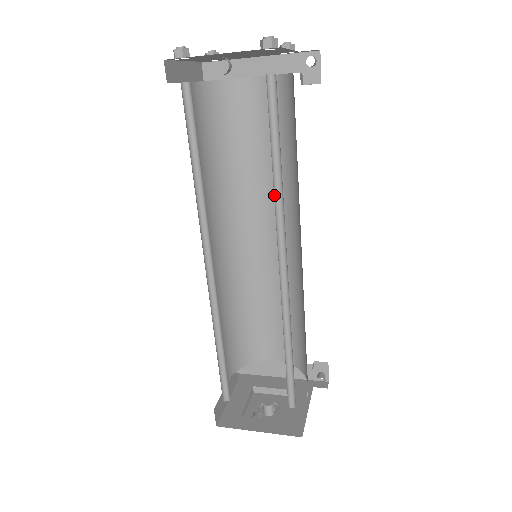
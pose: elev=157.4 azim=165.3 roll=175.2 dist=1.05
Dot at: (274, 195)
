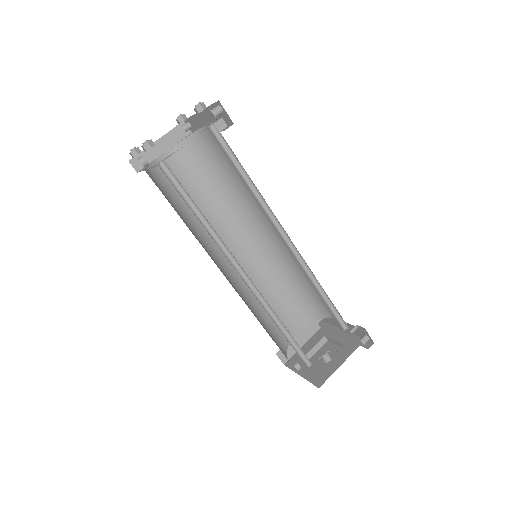
Dot at: (211, 232)
